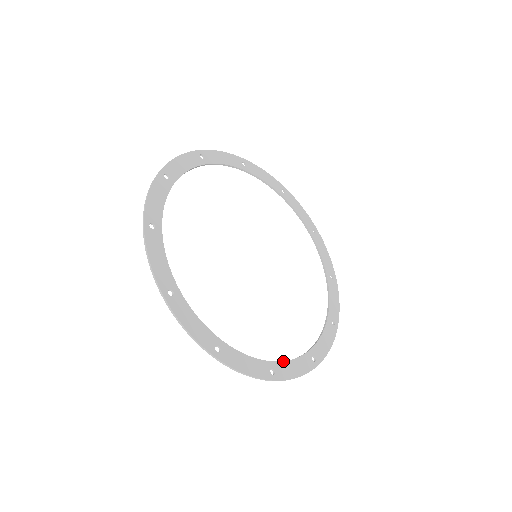
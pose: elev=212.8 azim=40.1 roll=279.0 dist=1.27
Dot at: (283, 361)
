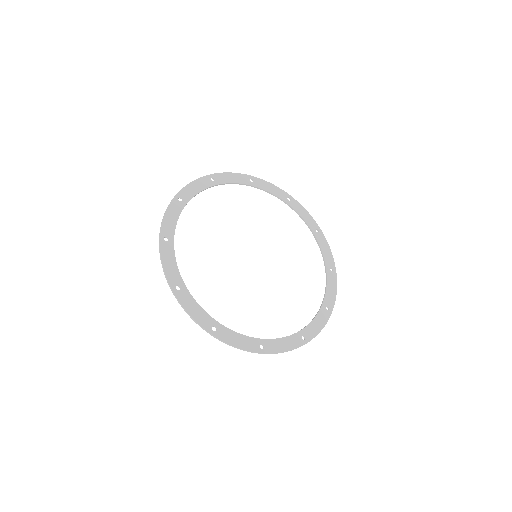
Dot at: (307, 325)
